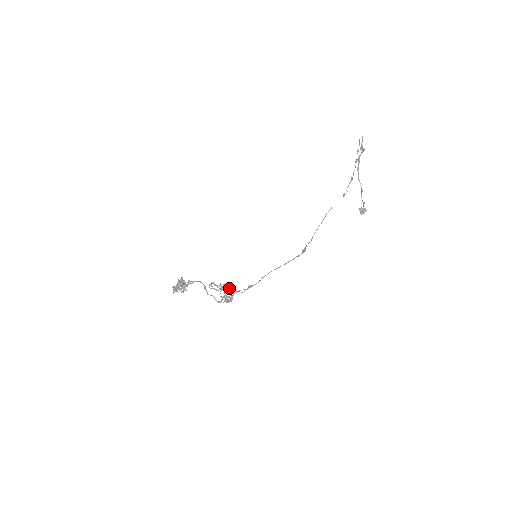
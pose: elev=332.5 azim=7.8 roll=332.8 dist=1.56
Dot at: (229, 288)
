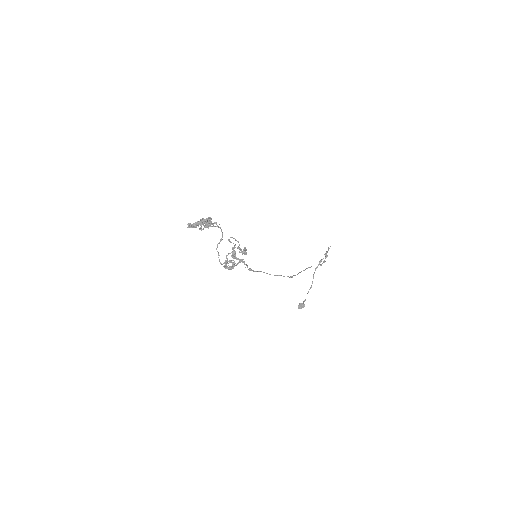
Dot at: occluded
